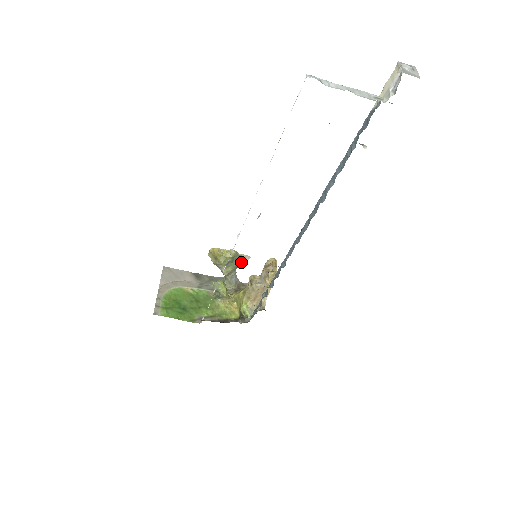
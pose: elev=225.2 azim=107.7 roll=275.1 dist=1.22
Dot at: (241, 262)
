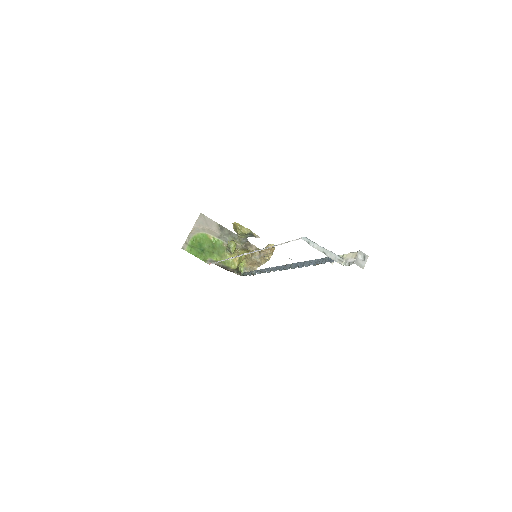
Dot at: (252, 236)
